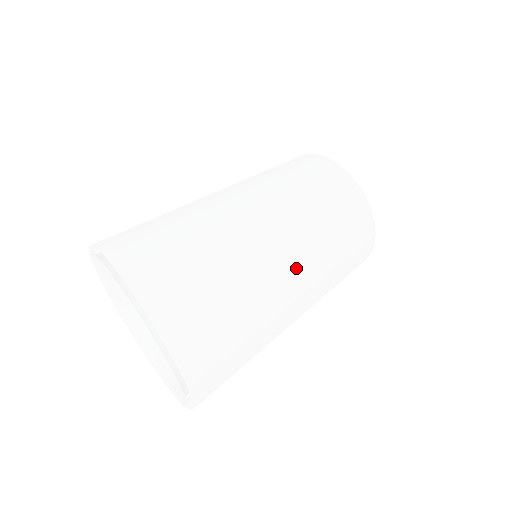
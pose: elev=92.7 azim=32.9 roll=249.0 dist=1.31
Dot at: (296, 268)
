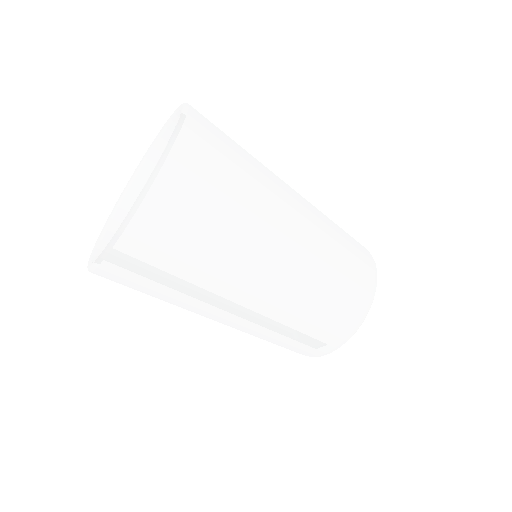
Dot at: (295, 244)
